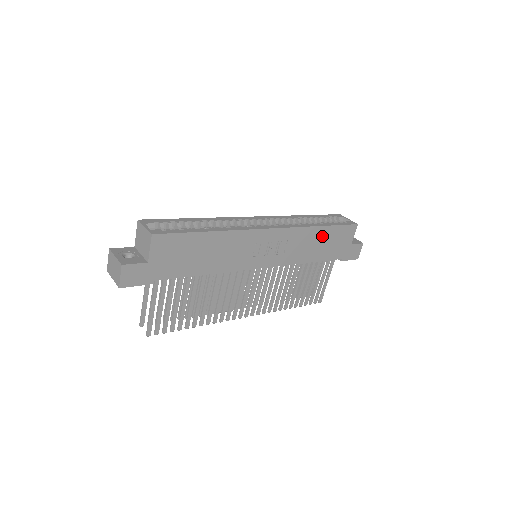
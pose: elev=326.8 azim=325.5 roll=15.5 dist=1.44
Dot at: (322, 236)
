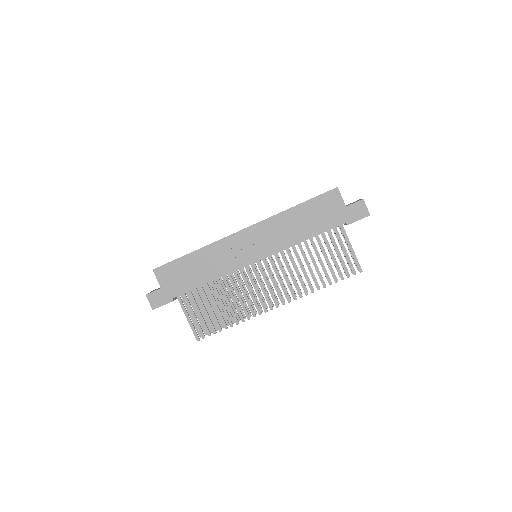
Dot at: (301, 214)
